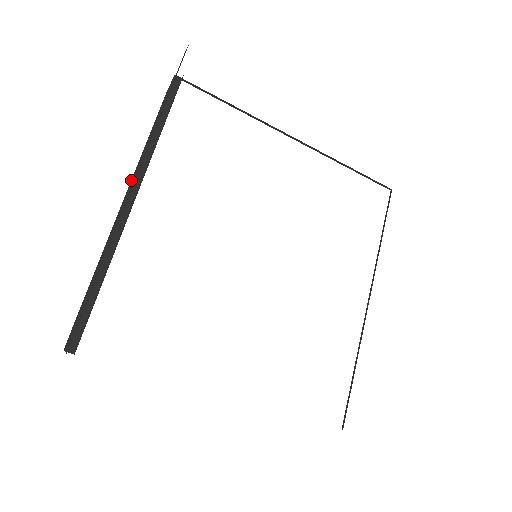
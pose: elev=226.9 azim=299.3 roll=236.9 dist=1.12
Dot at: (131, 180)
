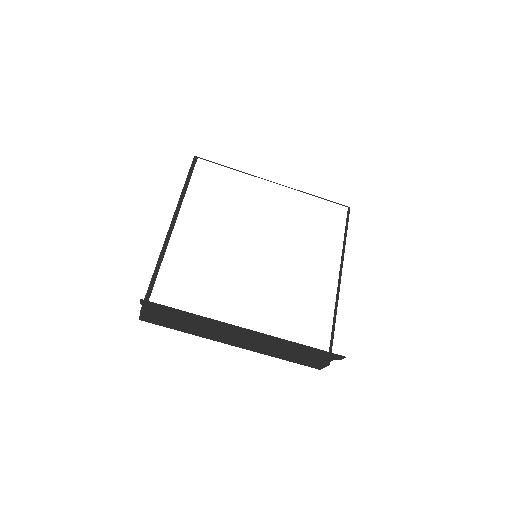
Dot at: occluded
